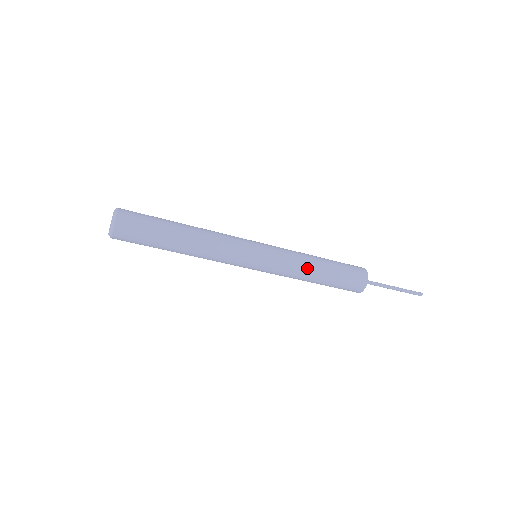
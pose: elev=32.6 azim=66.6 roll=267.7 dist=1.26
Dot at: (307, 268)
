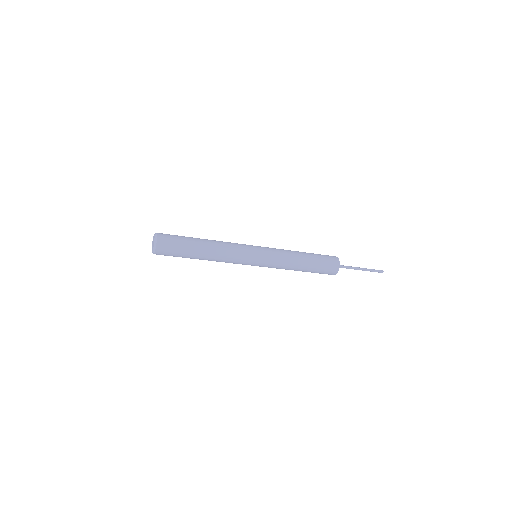
Dot at: (291, 268)
